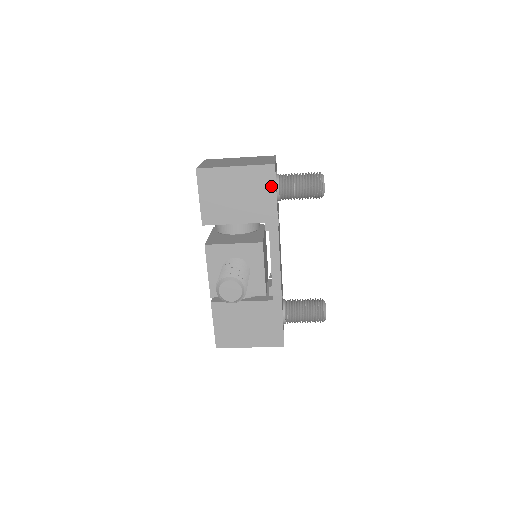
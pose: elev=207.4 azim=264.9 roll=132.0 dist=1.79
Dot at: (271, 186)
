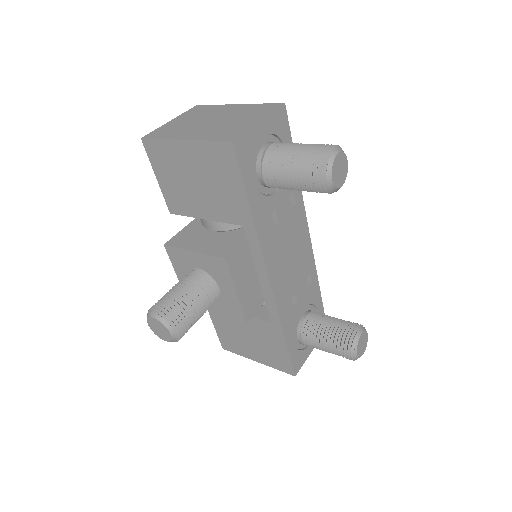
Dot at: (235, 175)
